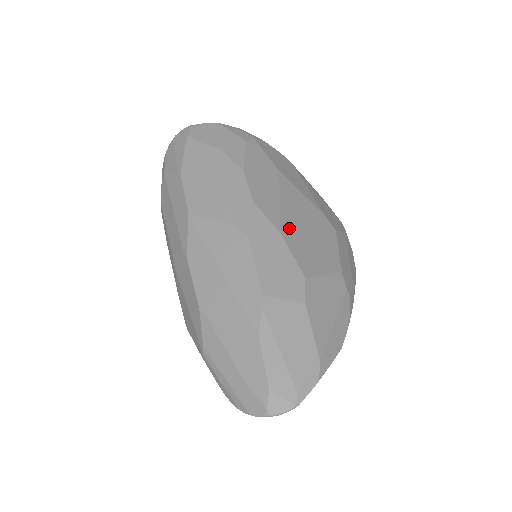
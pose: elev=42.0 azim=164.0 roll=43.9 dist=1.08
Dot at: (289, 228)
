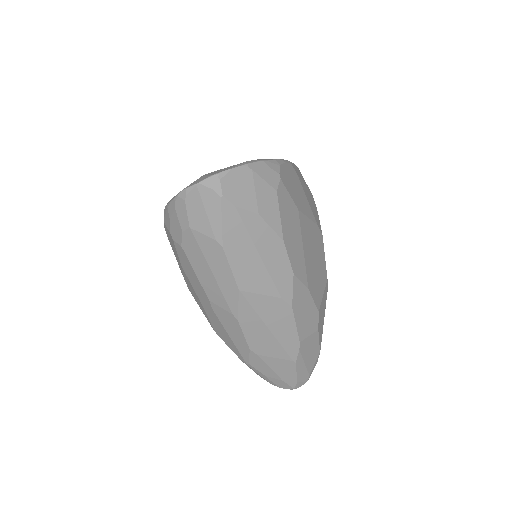
Dot at: (310, 276)
